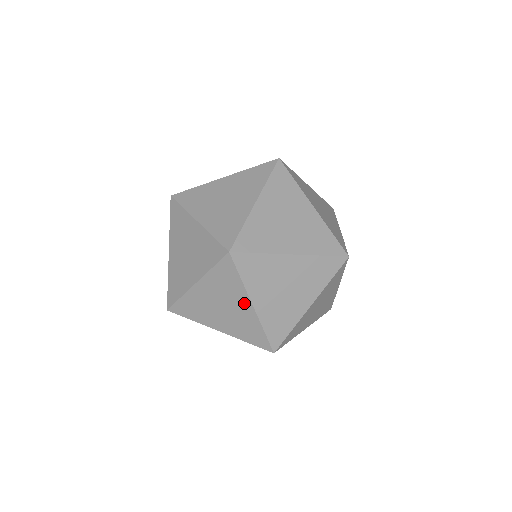
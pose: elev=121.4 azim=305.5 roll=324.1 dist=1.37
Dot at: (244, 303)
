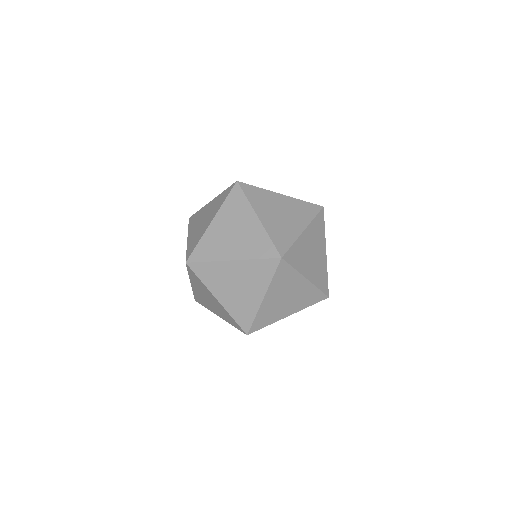
Dot at: (301, 282)
